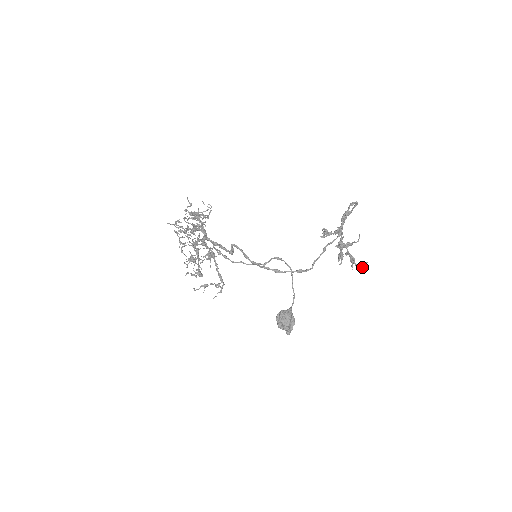
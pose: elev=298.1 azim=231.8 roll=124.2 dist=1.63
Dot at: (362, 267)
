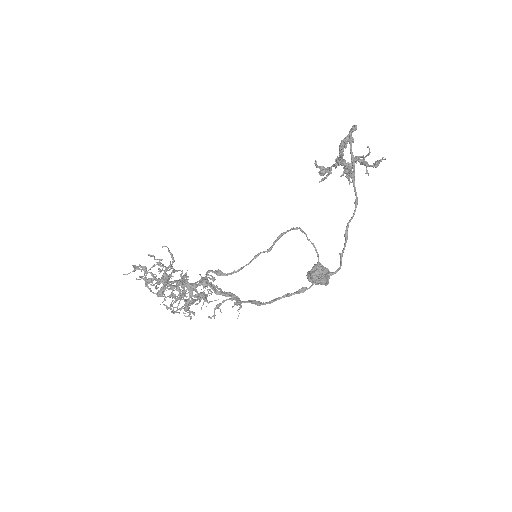
Dot at: (378, 163)
